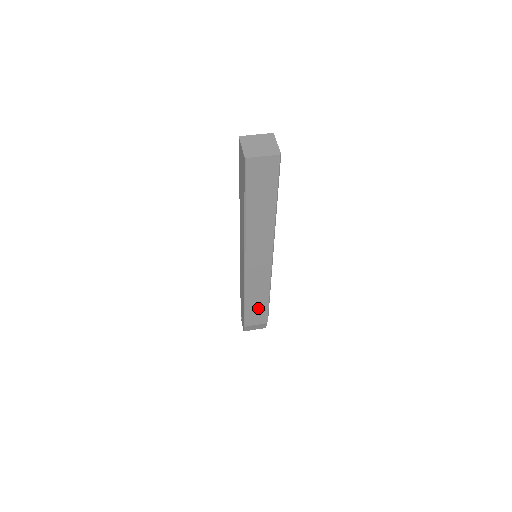
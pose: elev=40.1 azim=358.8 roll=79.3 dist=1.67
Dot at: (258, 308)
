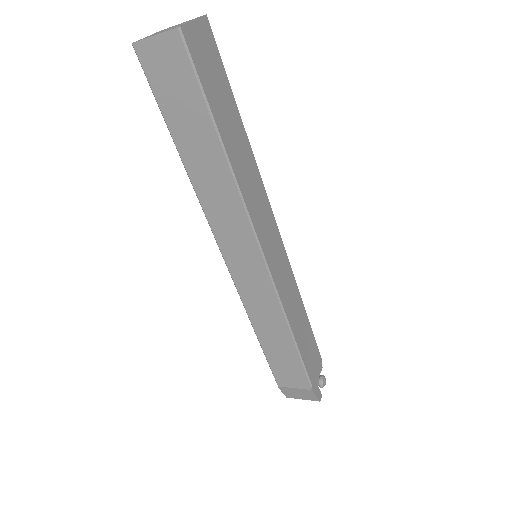
Dot at: (283, 355)
